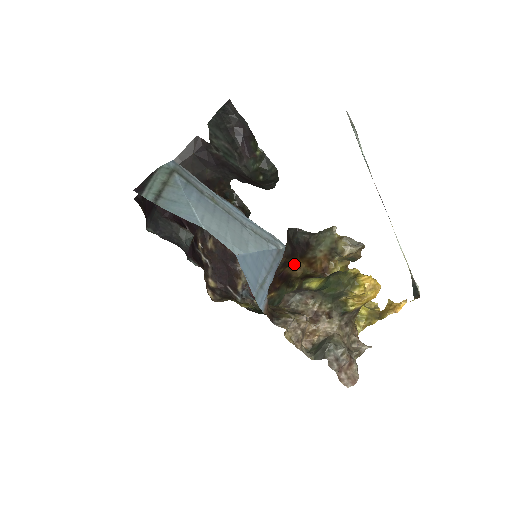
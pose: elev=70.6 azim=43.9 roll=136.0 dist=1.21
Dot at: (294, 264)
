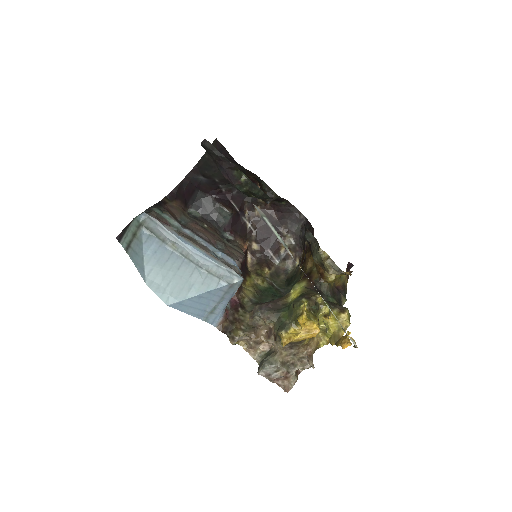
Dot at: (310, 254)
